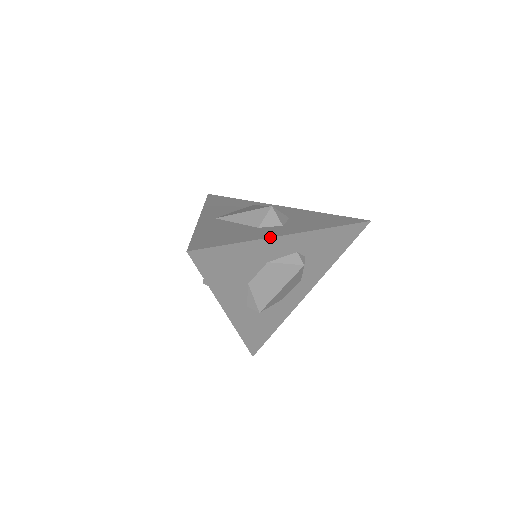
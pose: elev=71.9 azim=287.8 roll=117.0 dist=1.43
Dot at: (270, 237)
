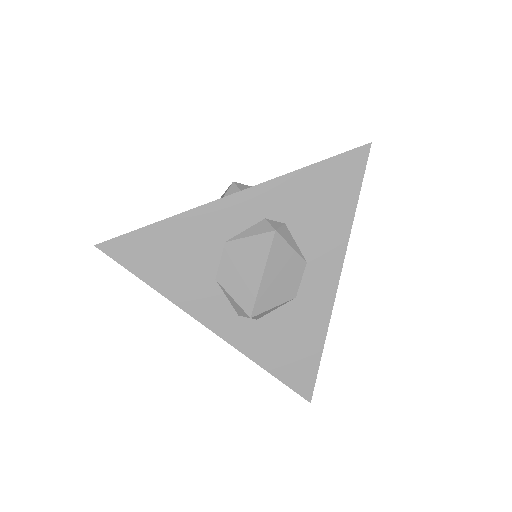
Dot at: occluded
